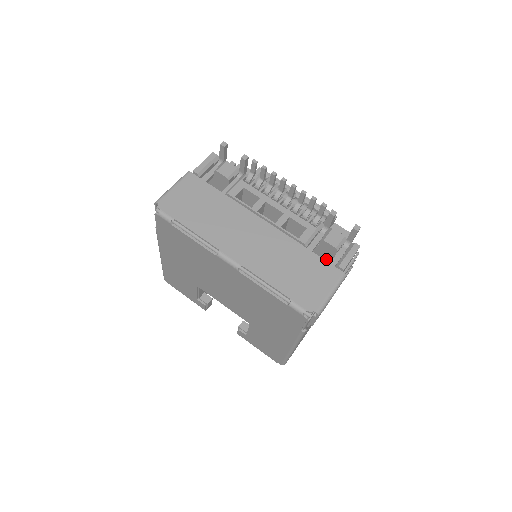
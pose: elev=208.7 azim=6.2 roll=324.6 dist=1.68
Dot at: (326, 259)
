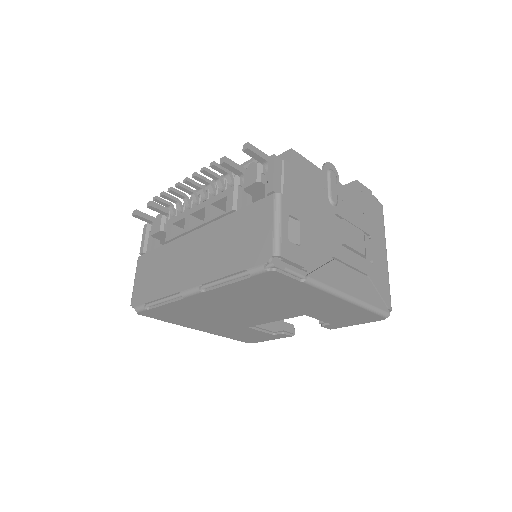
Dot at: occluded
